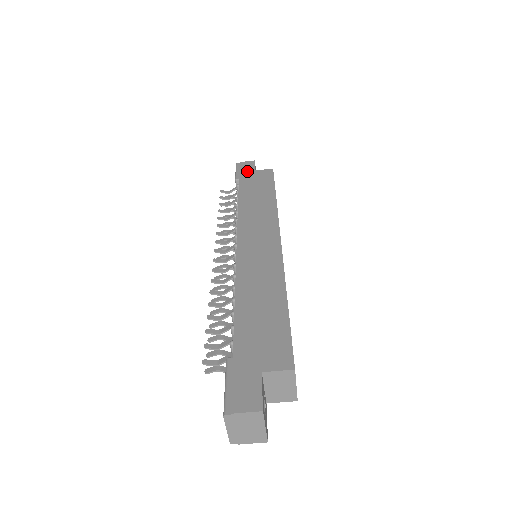
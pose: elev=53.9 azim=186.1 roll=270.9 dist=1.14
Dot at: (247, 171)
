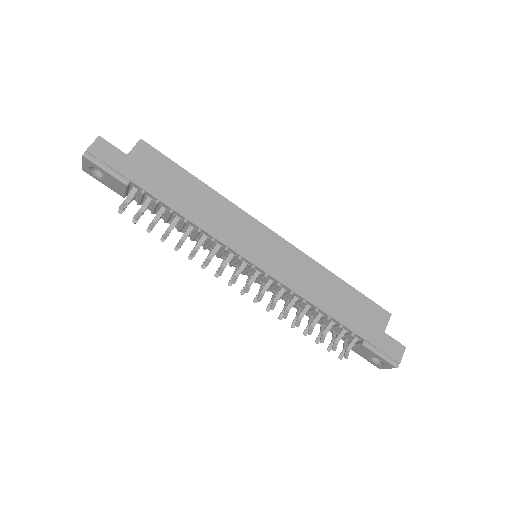
Dot at: (121, 163)
